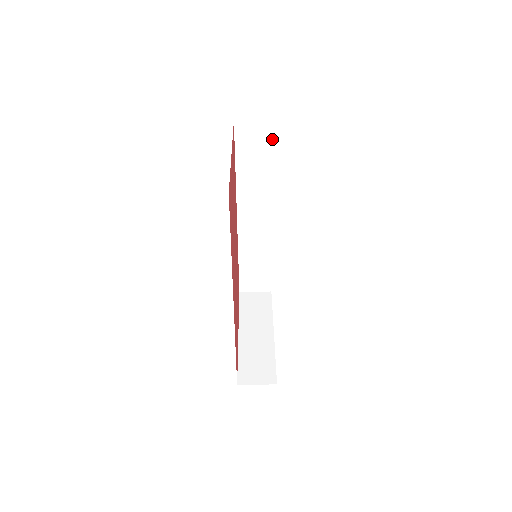
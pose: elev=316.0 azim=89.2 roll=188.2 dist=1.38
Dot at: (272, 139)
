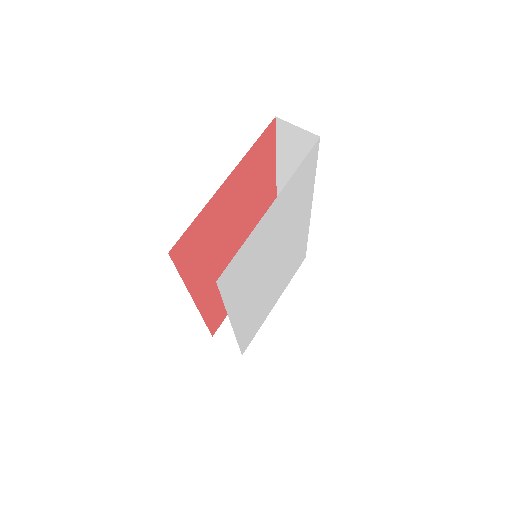
Dot at: occluded
